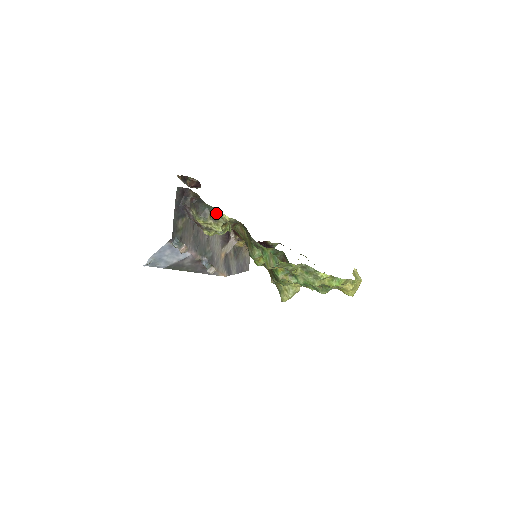
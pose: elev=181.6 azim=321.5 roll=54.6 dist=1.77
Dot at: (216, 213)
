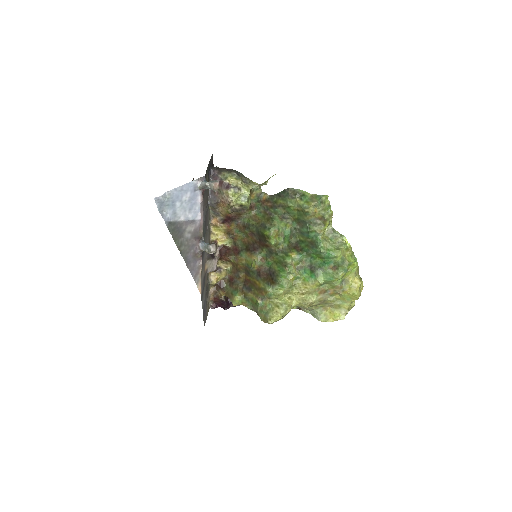
Dot at: (248, 178)
